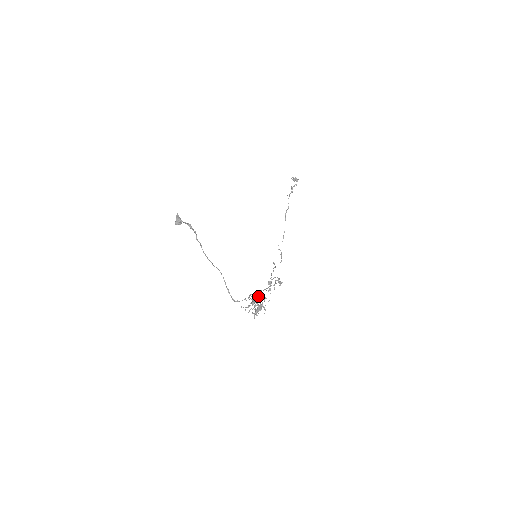
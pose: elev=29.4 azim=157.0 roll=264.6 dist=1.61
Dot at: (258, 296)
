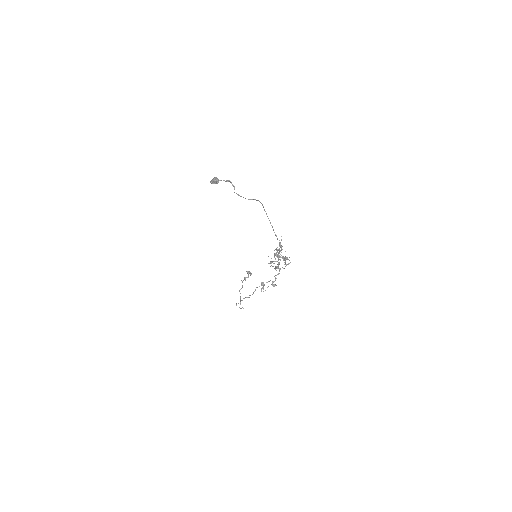
Dot at: occluded
